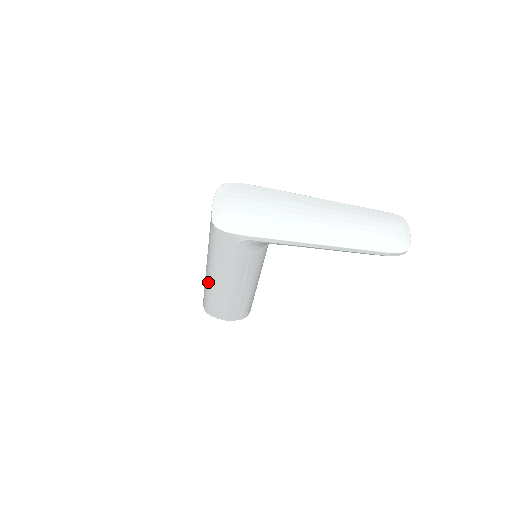
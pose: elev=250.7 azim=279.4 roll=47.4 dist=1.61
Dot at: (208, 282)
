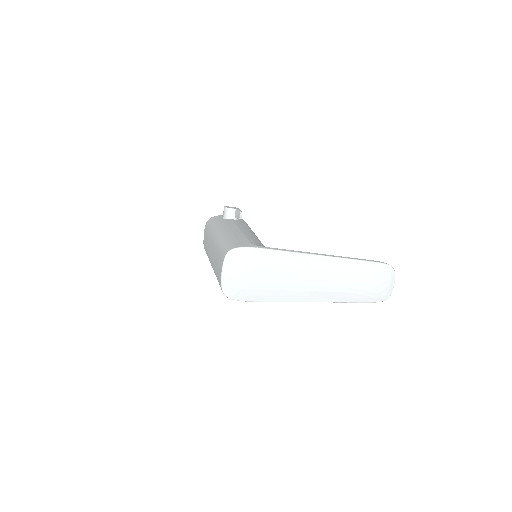
Dot at: occluded
